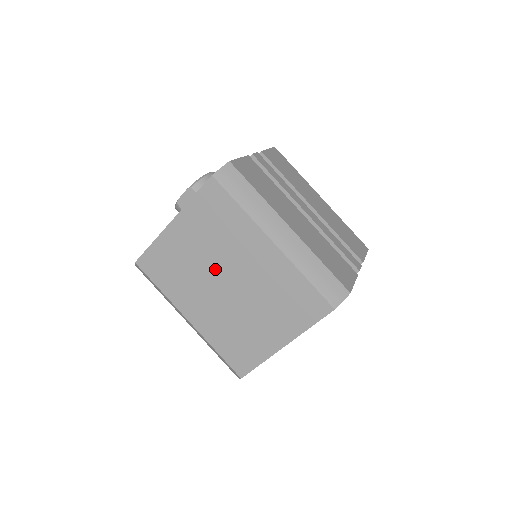
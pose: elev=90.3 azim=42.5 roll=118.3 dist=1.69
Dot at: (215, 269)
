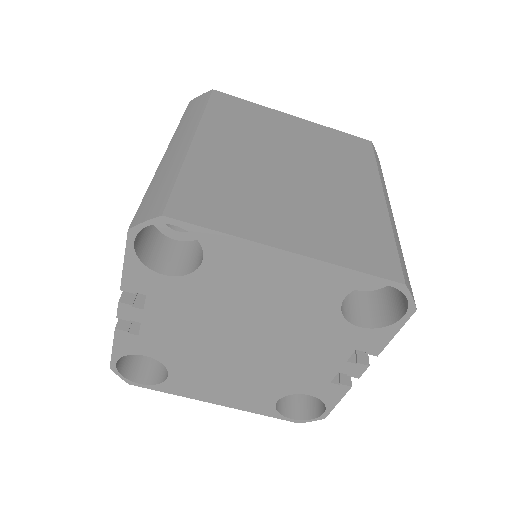
Dot at: (294, 156)
